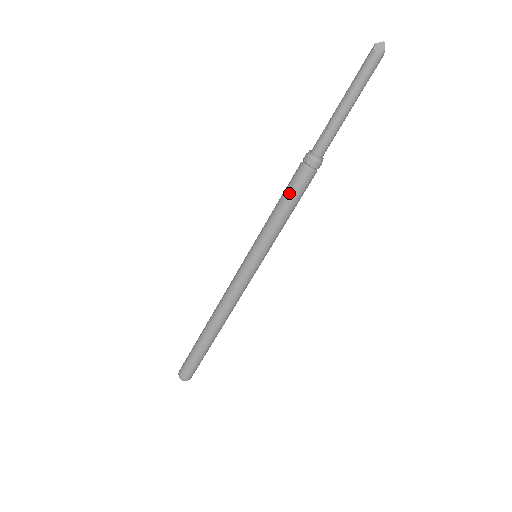
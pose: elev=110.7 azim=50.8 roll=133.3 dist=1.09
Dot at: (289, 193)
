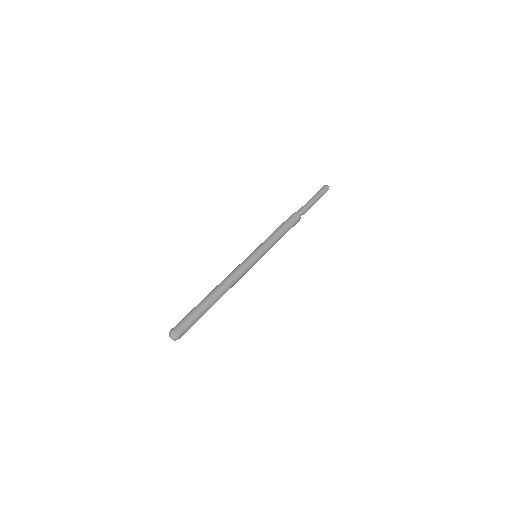
Dot at: (283, 225)
